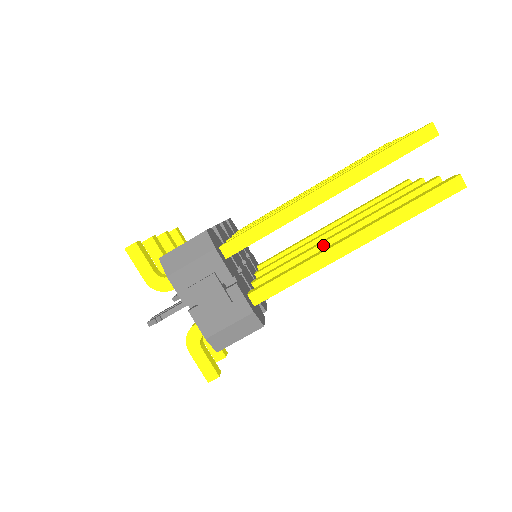
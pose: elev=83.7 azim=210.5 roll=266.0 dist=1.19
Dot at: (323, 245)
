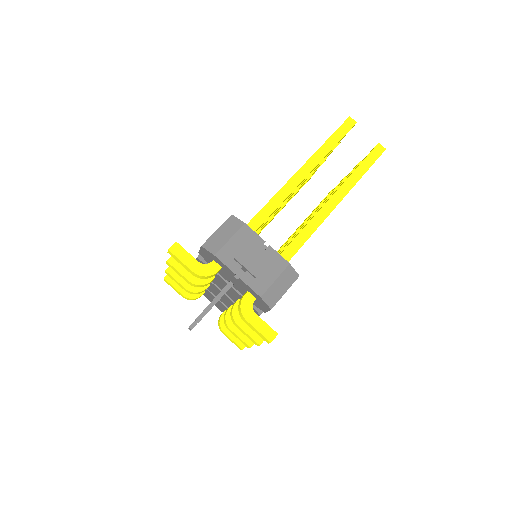
Dot at: occluded
